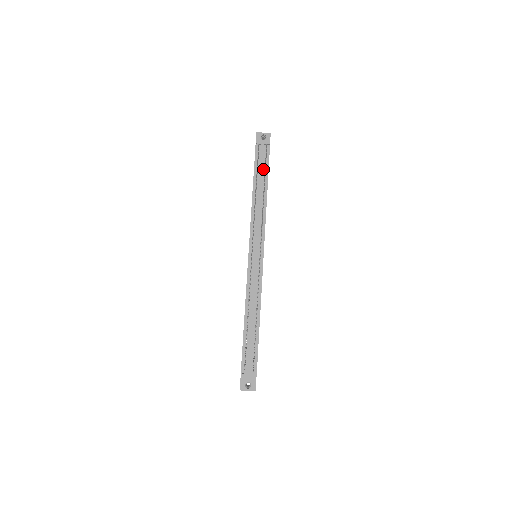
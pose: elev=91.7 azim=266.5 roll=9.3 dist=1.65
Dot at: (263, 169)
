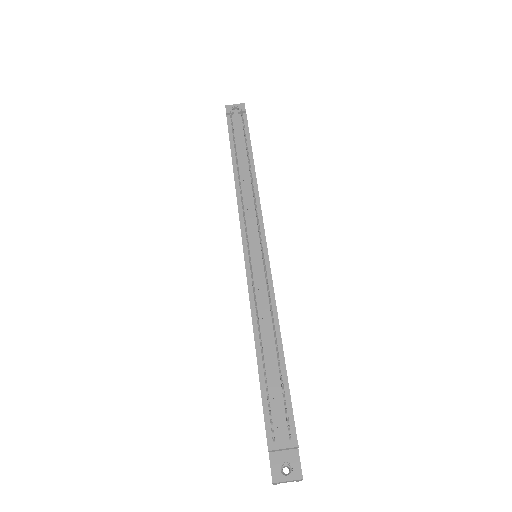
Dot at: (242, 140)
